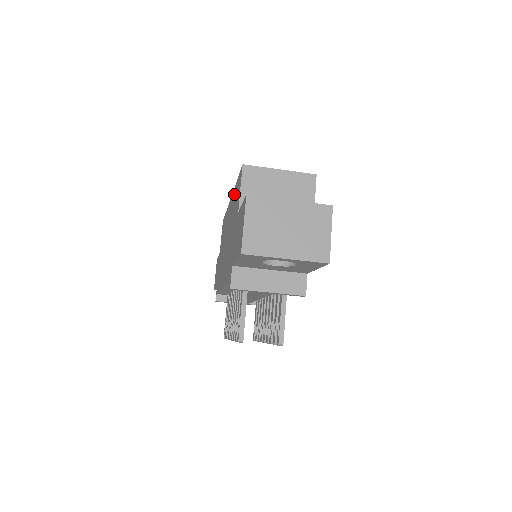
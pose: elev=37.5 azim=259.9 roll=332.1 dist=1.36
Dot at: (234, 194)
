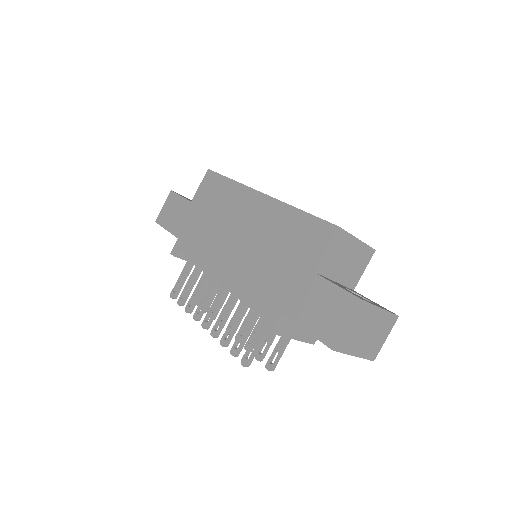
Dot at: (288, 215)
